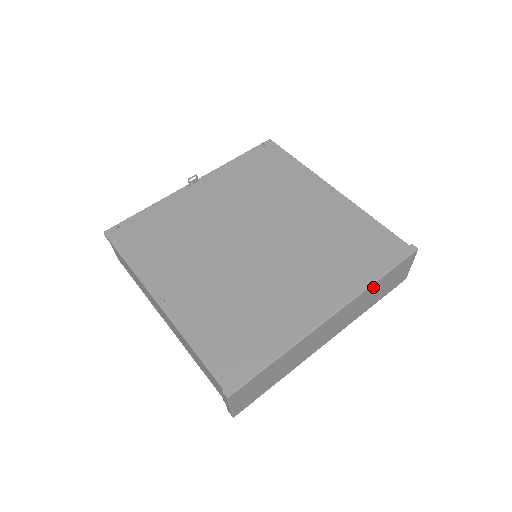
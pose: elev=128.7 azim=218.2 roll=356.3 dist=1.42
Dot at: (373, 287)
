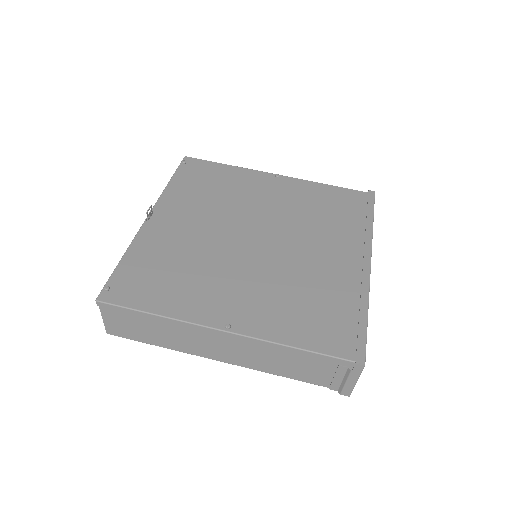
Dot at: occluded
